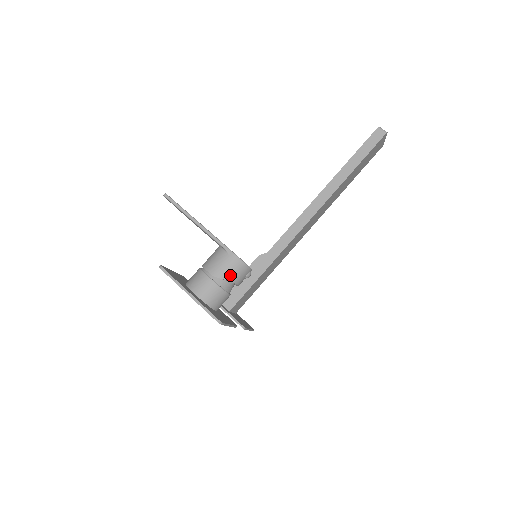
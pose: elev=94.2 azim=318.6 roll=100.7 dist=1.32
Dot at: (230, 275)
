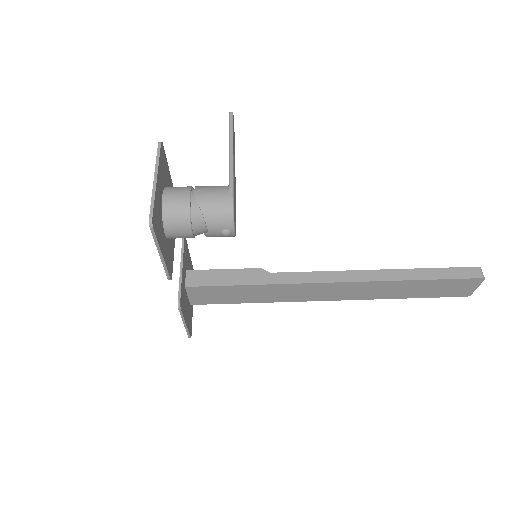
Dot at: (209, 210)
